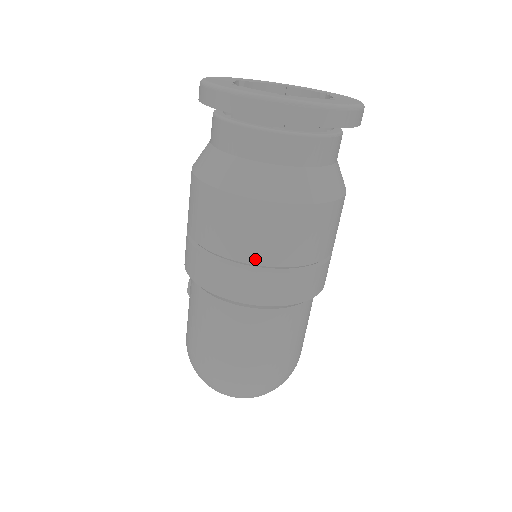
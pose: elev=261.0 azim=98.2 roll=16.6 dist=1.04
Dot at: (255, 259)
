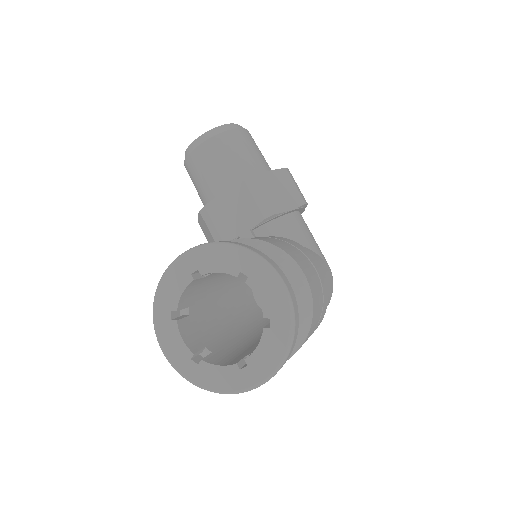
Dot at: occluded
